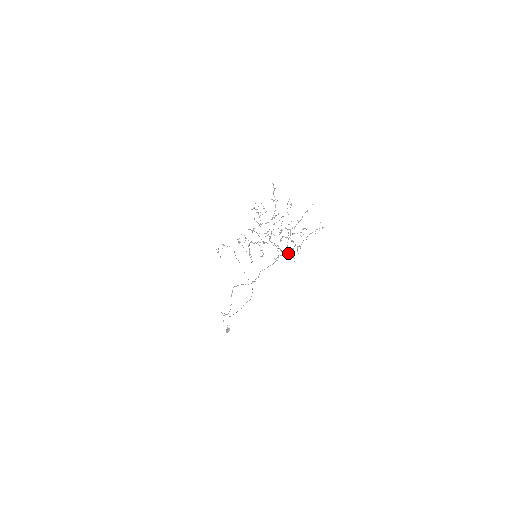
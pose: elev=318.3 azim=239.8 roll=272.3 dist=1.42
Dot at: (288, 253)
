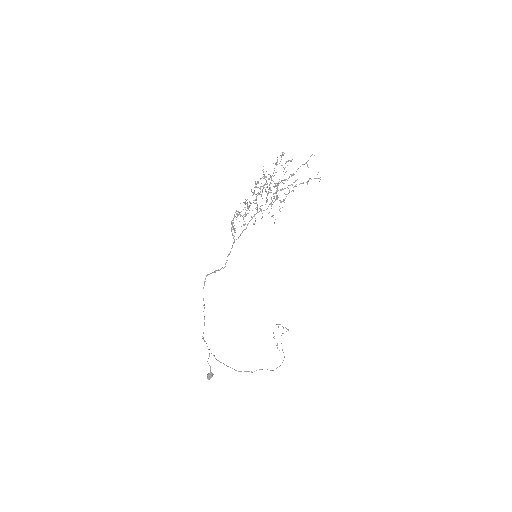
Dot at: (266, 209)
